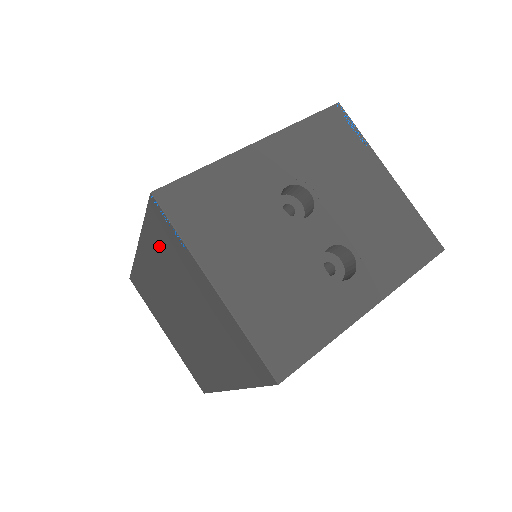
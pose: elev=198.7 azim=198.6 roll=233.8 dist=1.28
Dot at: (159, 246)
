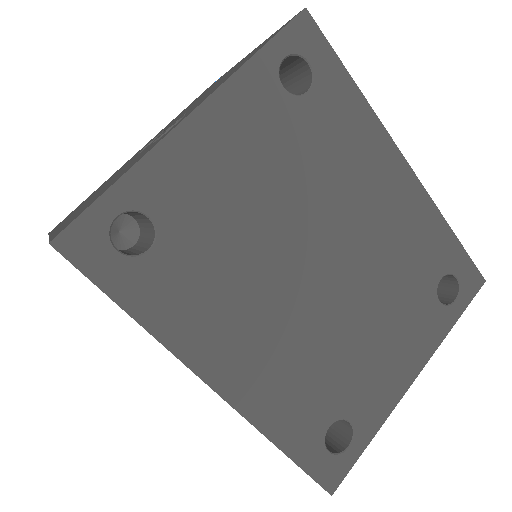
Dot at: occluded
